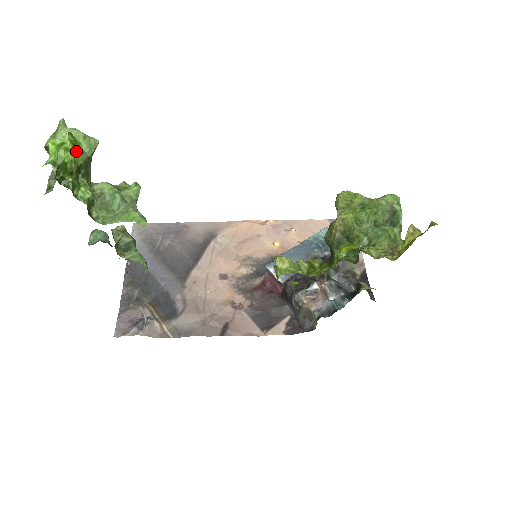
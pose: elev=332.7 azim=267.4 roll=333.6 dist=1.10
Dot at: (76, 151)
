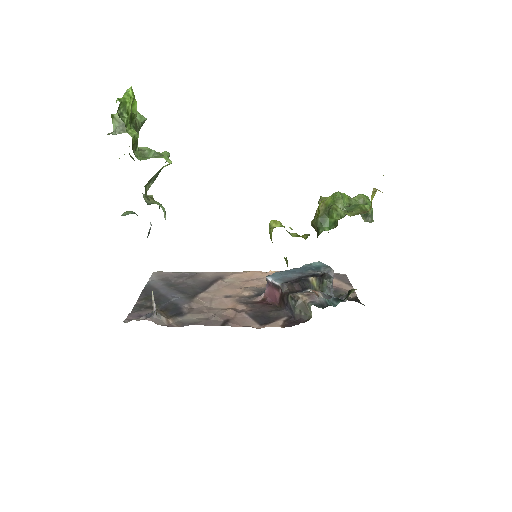
Dot at: (133, 104)
